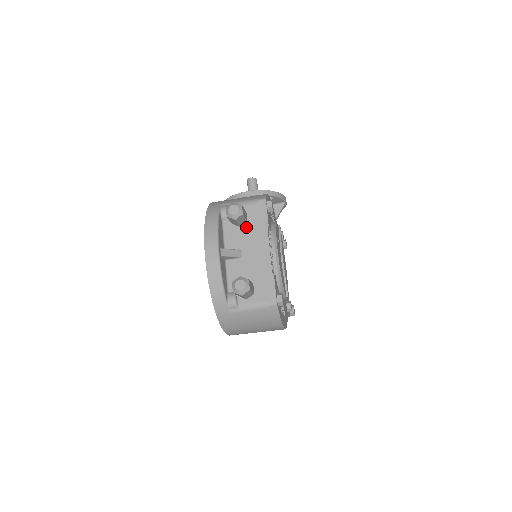
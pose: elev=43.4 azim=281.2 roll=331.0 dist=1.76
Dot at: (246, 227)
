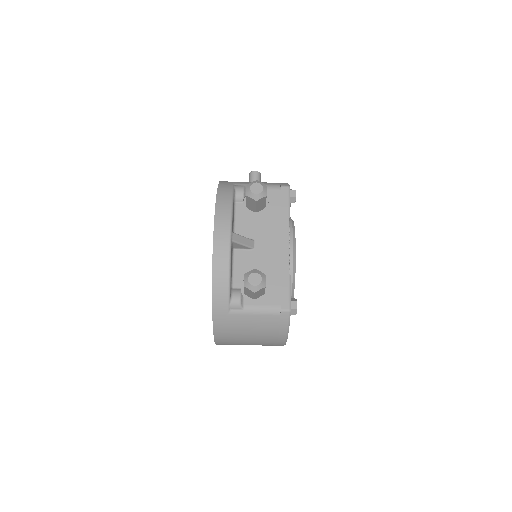
Dot at: (263, 214)
